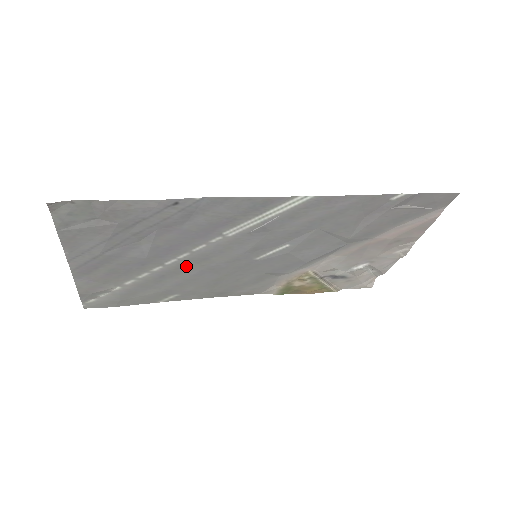
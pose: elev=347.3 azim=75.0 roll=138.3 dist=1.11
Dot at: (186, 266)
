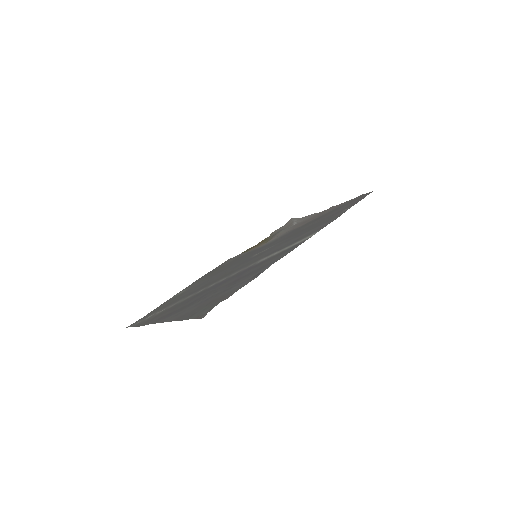
Dot at: (215, 280)
